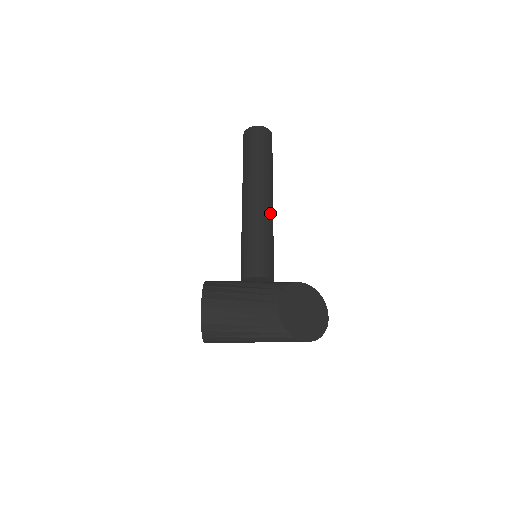
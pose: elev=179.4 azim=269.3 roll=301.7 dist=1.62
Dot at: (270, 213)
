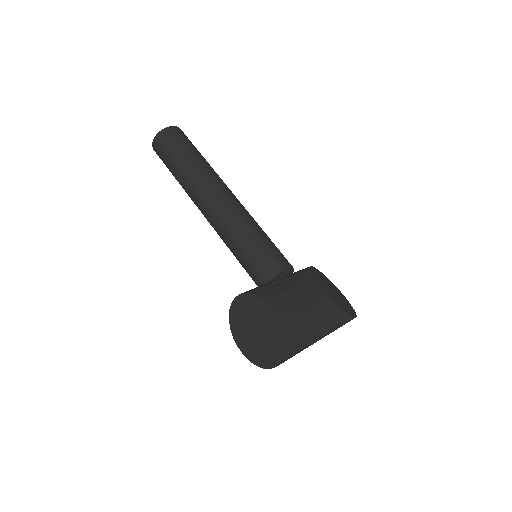
Dot at: occluded
